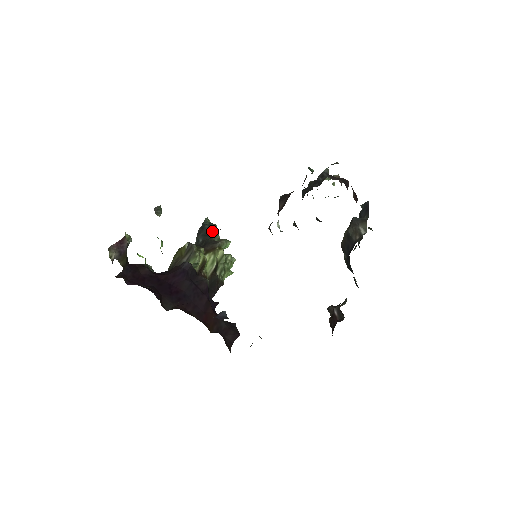
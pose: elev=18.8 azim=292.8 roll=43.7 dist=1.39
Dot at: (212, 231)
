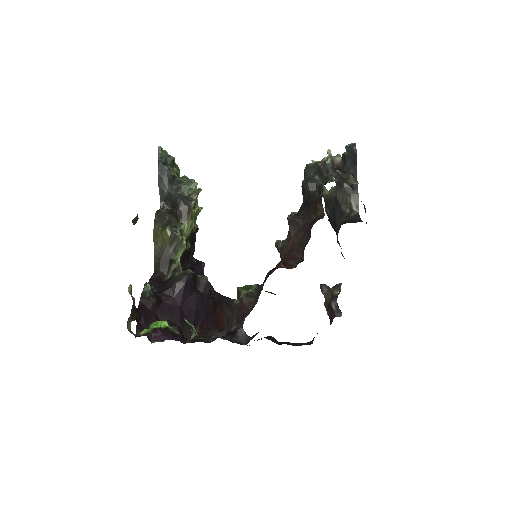
Dot at: (173, 170)
